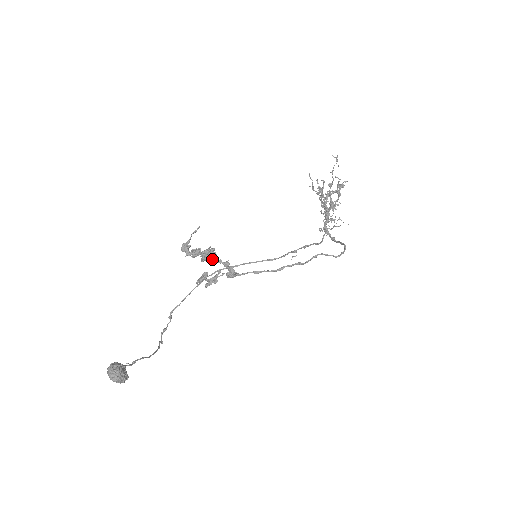
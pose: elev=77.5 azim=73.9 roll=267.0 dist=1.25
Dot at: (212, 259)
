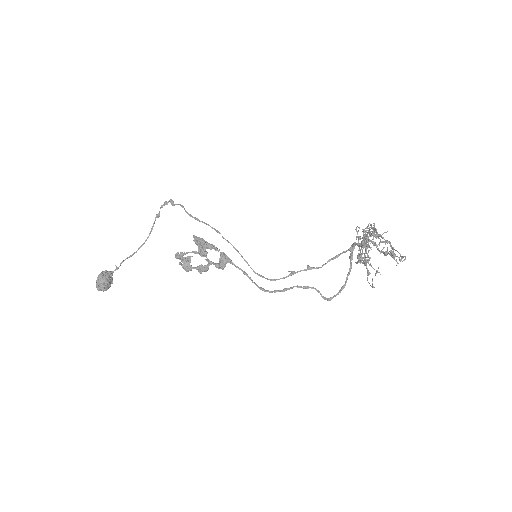
Dot at: occluded
